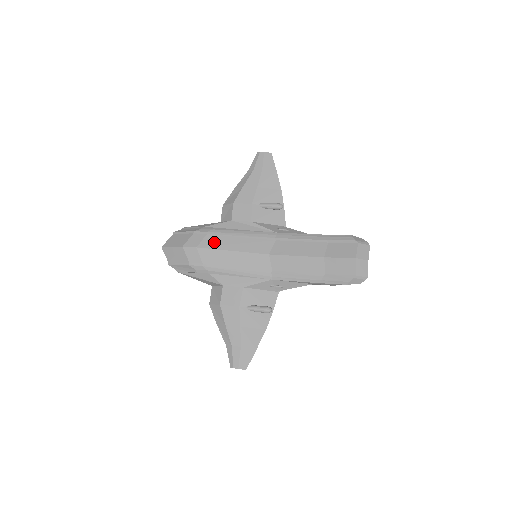
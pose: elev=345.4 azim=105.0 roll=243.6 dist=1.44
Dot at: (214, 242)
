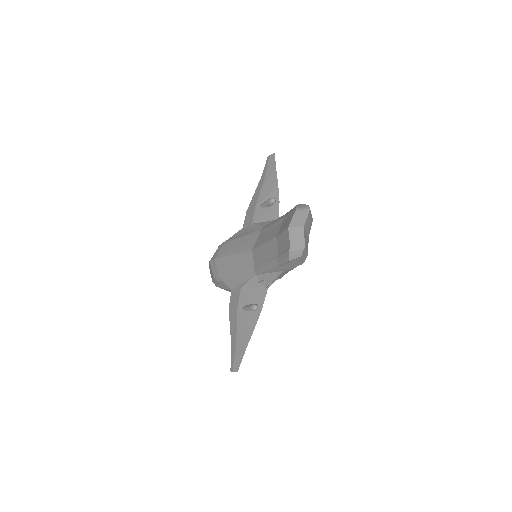
Dot at: (224, 251)
